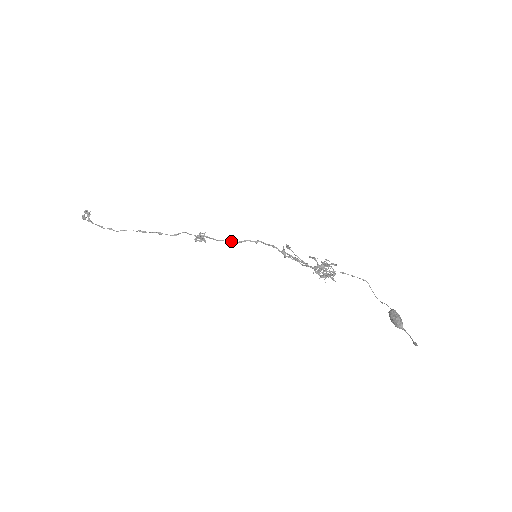
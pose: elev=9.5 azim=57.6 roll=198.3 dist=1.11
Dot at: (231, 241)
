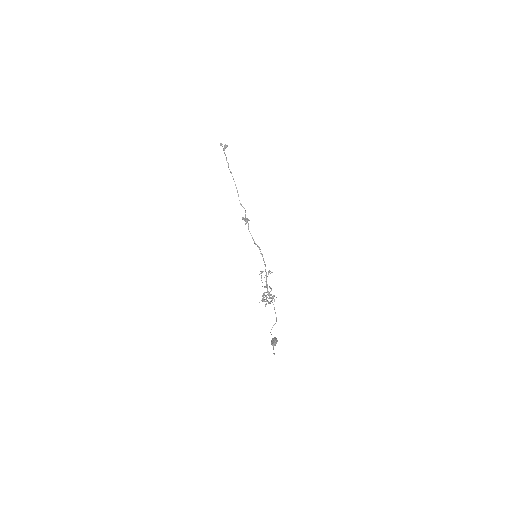
Dot at: occluded
